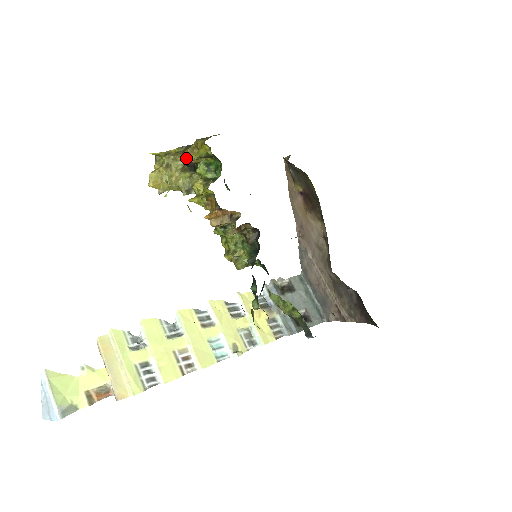
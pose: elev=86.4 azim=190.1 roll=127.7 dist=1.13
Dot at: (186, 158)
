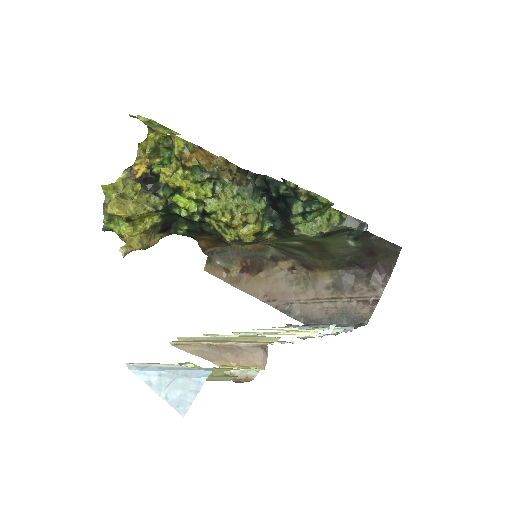
Dot at: (136, 173)
